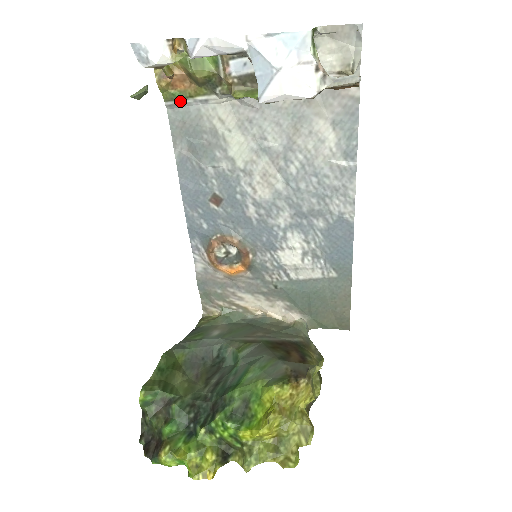
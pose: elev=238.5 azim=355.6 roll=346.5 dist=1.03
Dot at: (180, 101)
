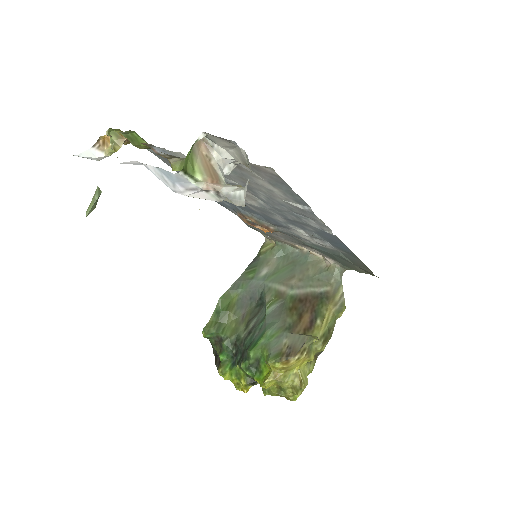
Dot at: occluded
